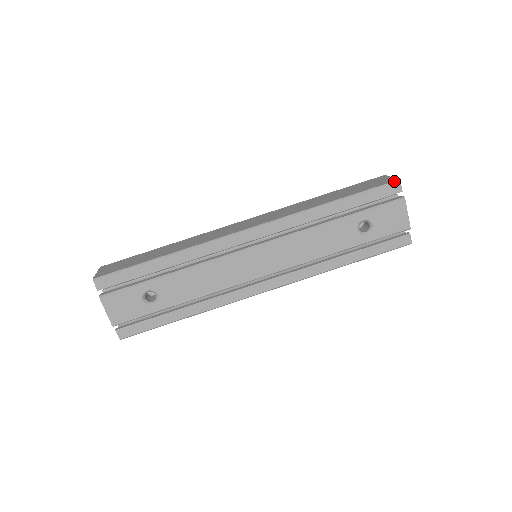
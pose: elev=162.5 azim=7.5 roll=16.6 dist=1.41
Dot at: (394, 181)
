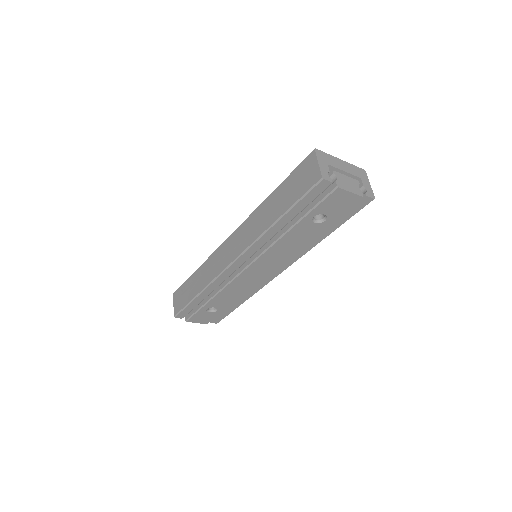
Dot at: (318, 181)
